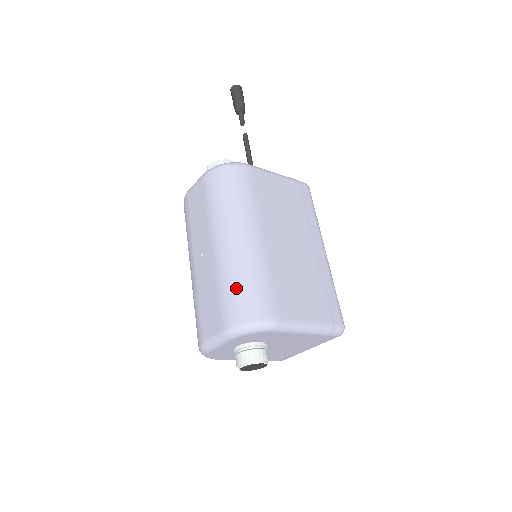
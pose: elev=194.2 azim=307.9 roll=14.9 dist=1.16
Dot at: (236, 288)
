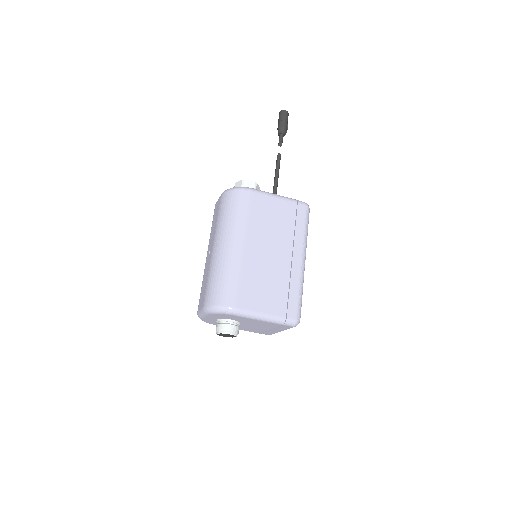
Dot at: (215, 281)
